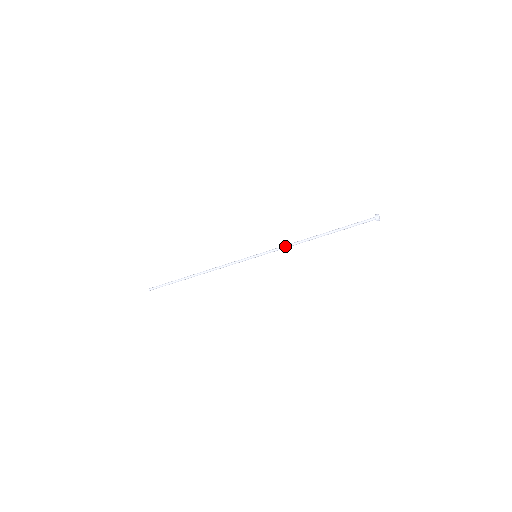
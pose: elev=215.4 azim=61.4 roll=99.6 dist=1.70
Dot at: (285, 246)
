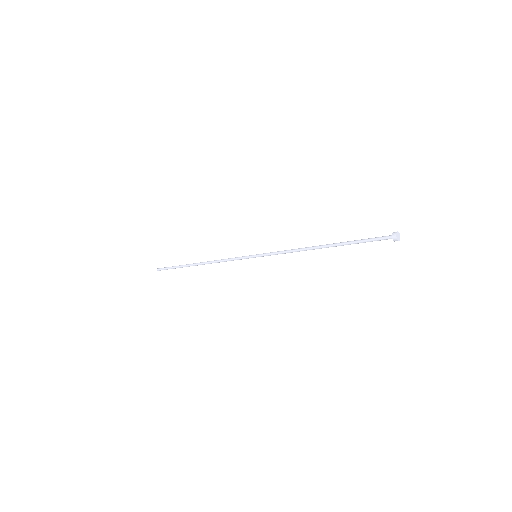
Dot at: (286, 252)
